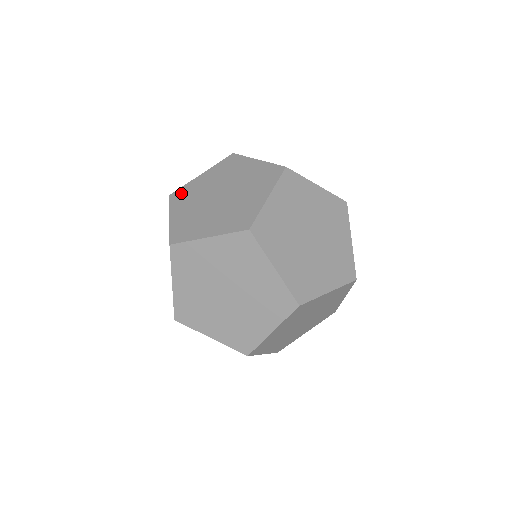
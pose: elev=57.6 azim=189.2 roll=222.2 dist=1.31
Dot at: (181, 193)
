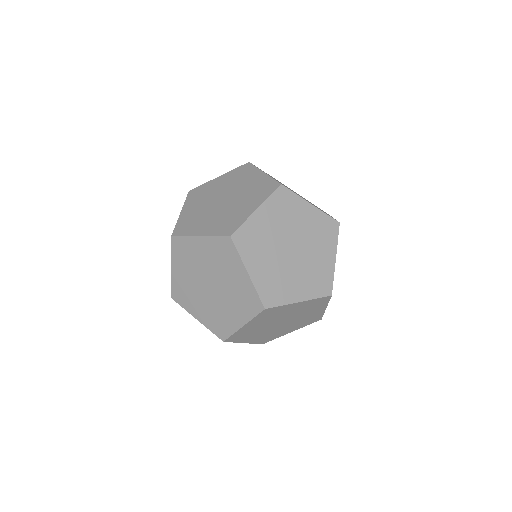
Dot at: (197, 191)
